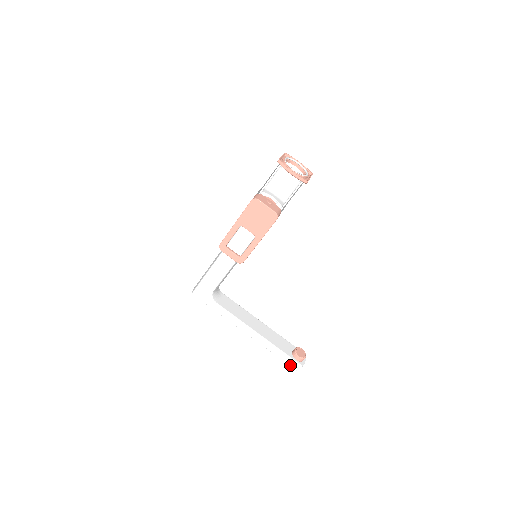
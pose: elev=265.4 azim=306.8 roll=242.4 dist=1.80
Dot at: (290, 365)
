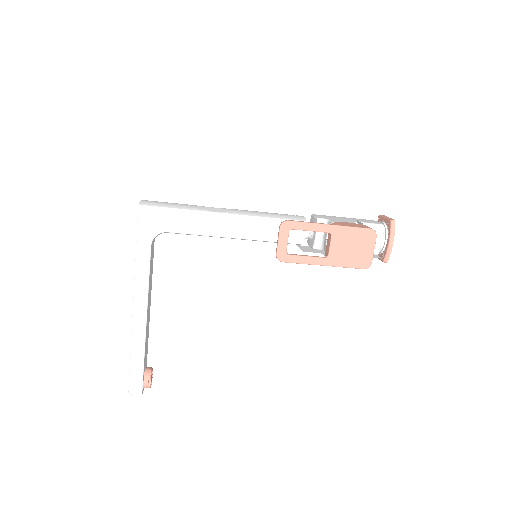
Dot at: (131, 382)
